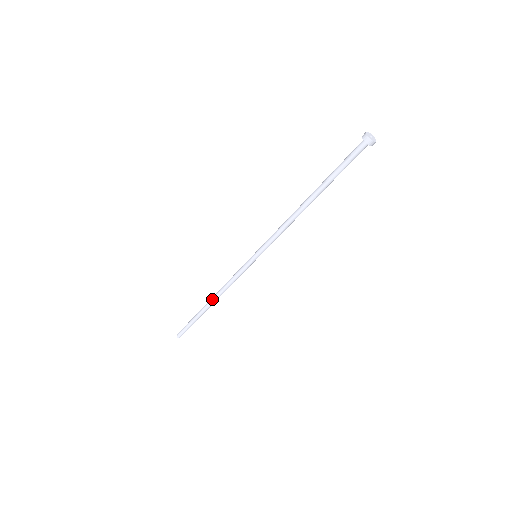
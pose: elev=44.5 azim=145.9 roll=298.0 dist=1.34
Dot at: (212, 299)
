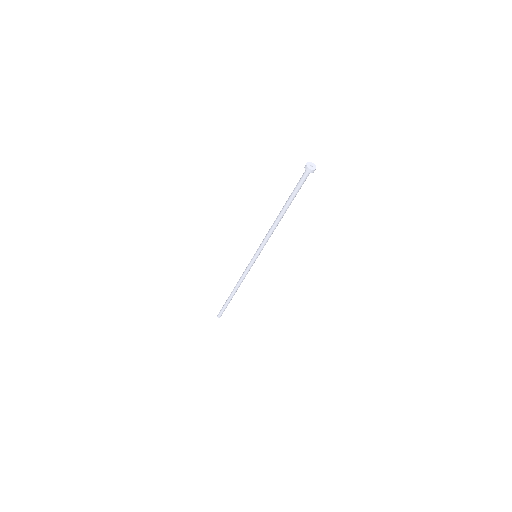
Dot at: (234, 289)
